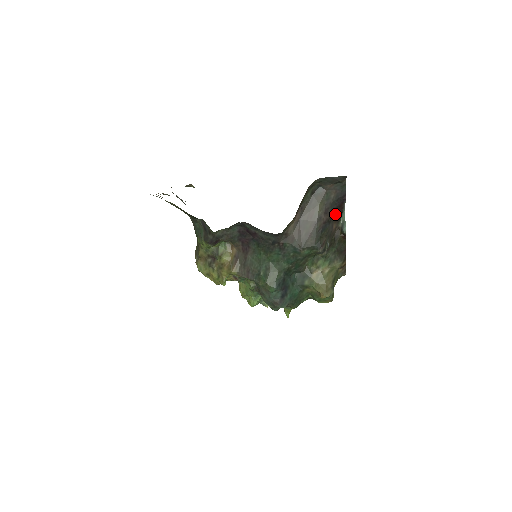
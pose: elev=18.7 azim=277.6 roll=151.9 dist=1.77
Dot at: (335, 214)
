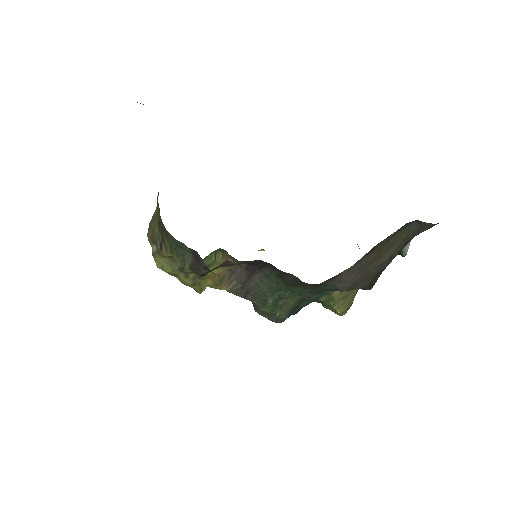
Dot at: occluded
